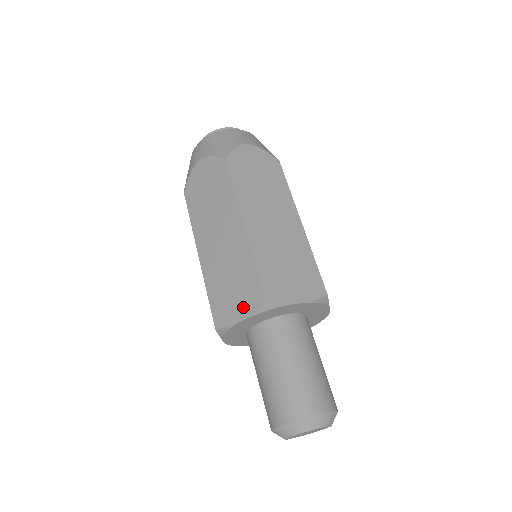
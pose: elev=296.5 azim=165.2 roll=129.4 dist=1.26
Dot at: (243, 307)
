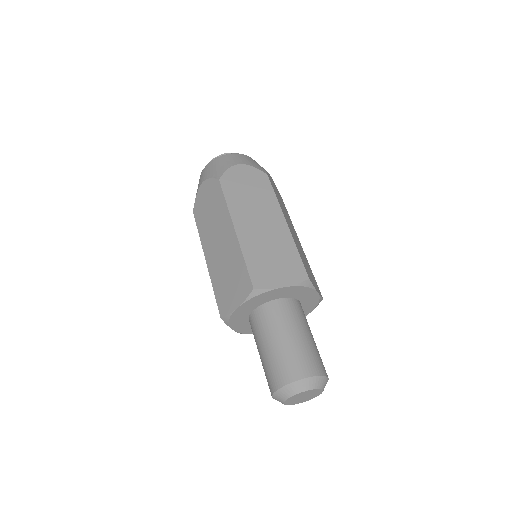
Dot at: (238, 296)
